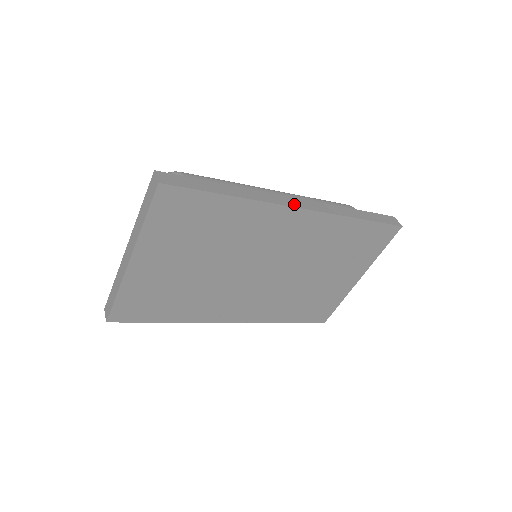
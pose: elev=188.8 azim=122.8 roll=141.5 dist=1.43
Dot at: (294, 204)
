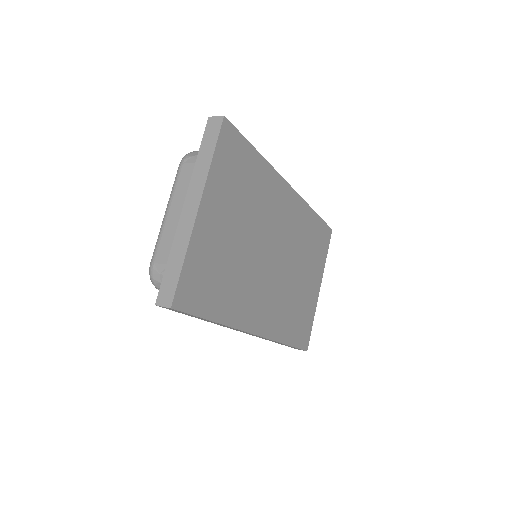
Dot at: occluded
